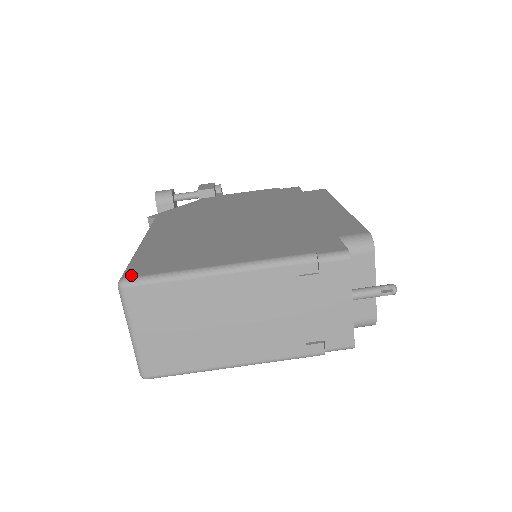
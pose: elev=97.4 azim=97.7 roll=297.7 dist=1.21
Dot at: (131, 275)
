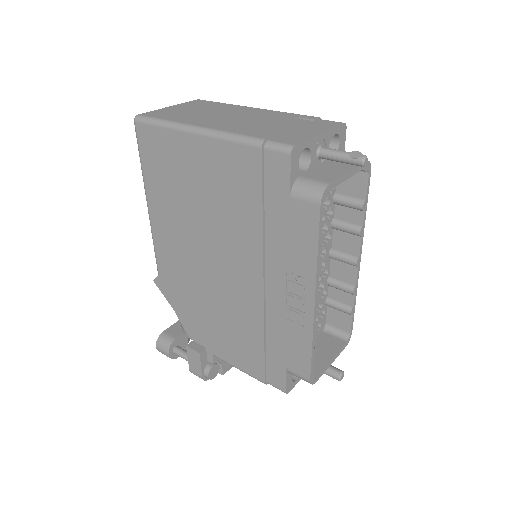
Dot at: occluded
